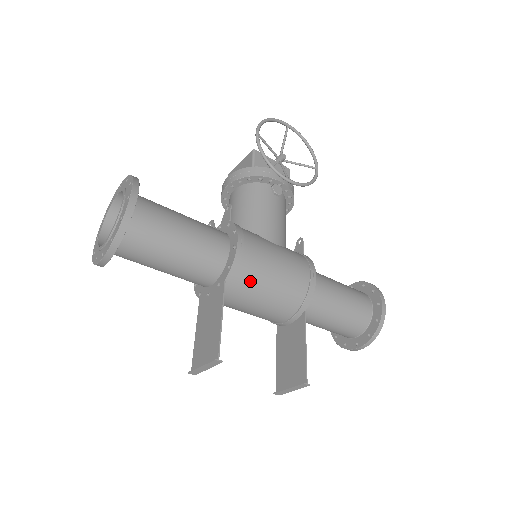
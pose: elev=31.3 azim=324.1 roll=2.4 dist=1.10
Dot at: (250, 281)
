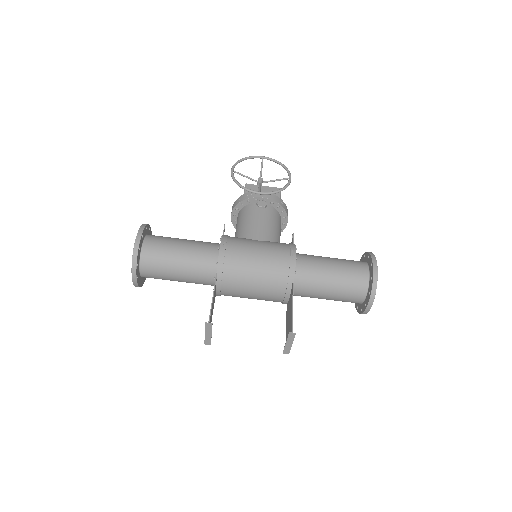
Dot at: (237, 269)
